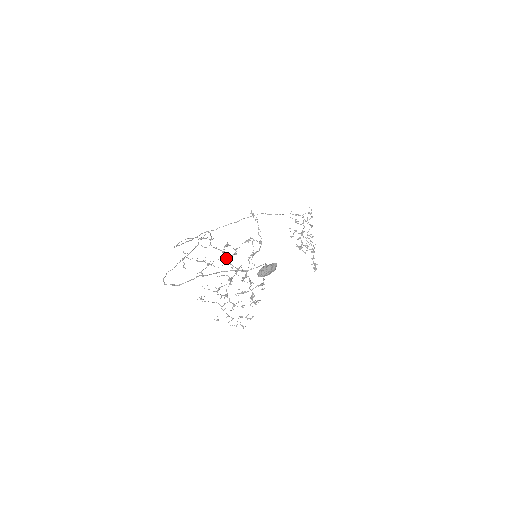
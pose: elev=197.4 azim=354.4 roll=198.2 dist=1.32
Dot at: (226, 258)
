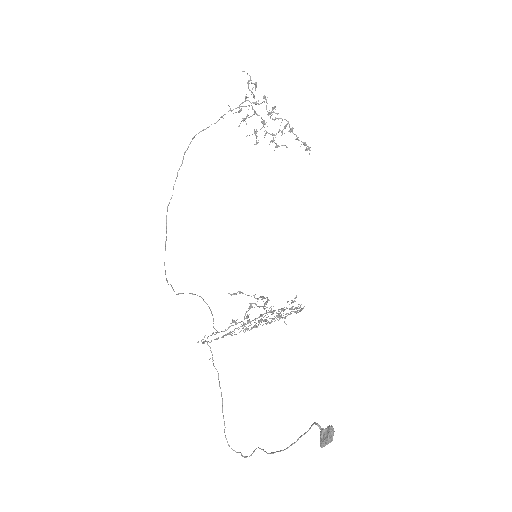
Dot at: occluded
